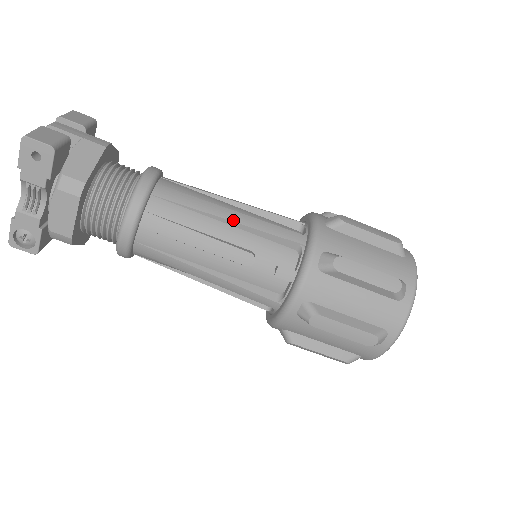
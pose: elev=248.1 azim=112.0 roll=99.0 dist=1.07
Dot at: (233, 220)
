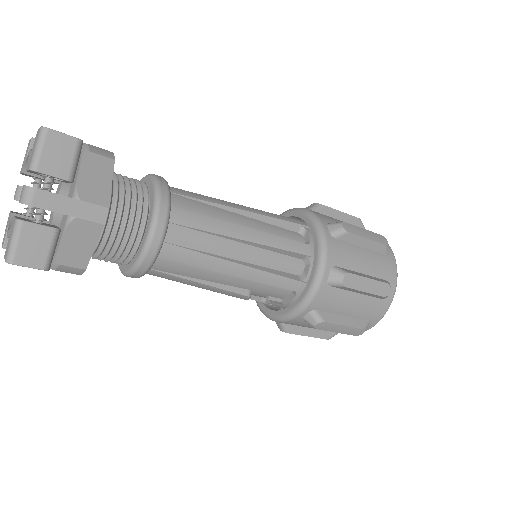
Dot at: (238, 276)
